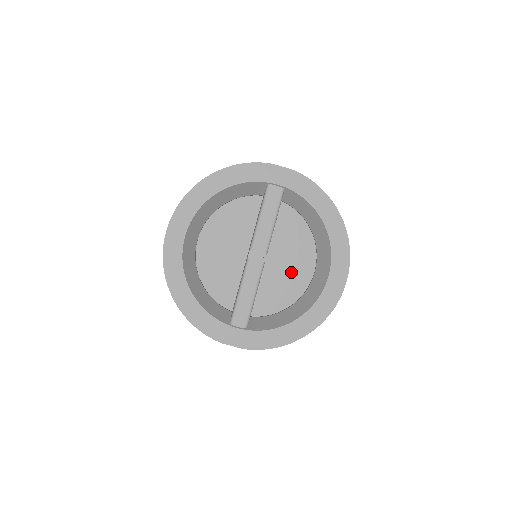
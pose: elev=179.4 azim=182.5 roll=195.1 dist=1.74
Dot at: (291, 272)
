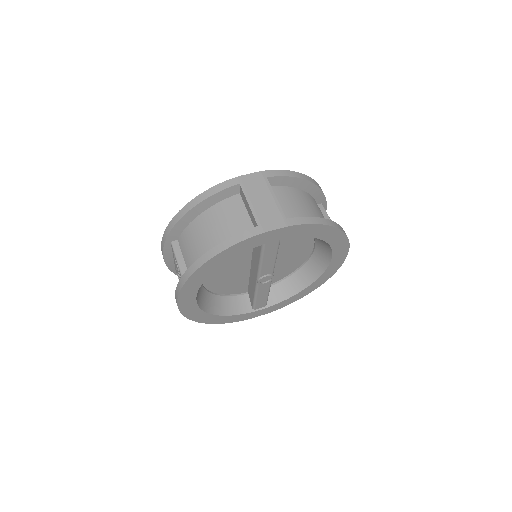
Dot at: (292, 257)
